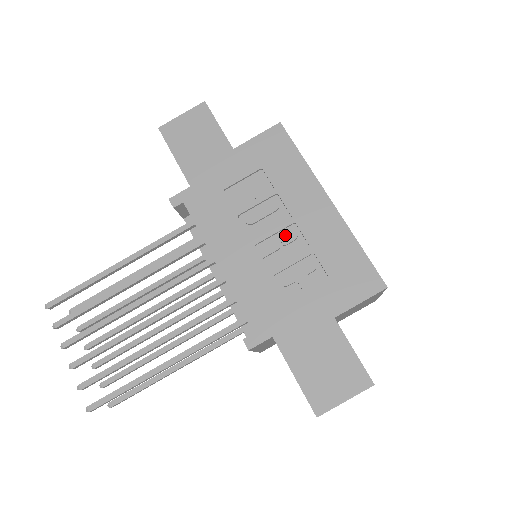
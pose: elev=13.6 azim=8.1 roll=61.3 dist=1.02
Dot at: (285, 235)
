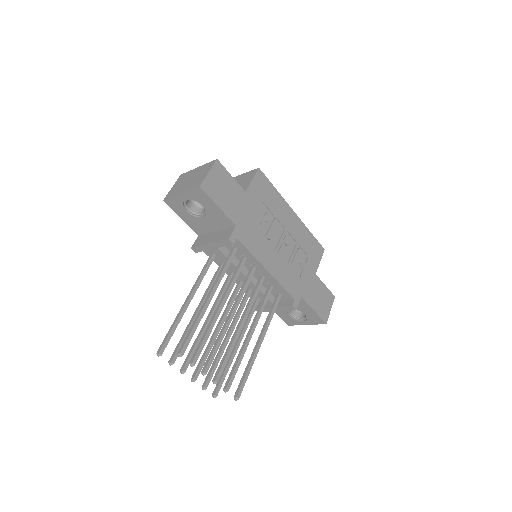
Dot at: (286, 239)
